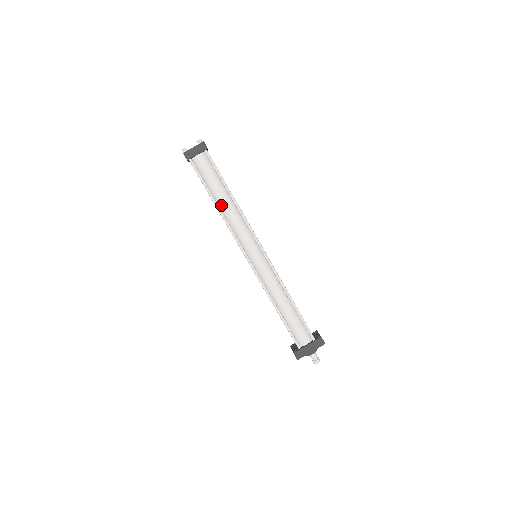
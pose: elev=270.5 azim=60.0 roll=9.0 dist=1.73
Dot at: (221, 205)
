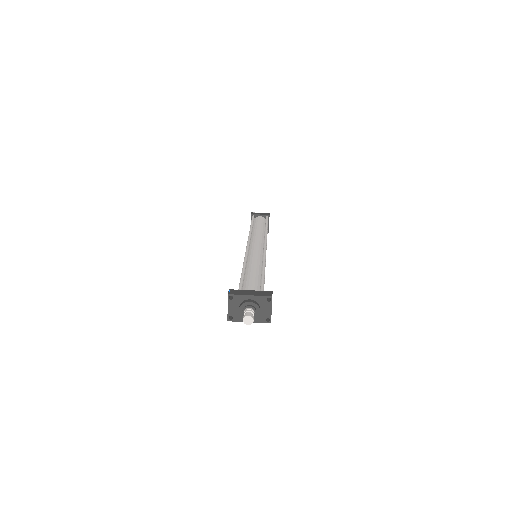
Dot at: (254, 230)
